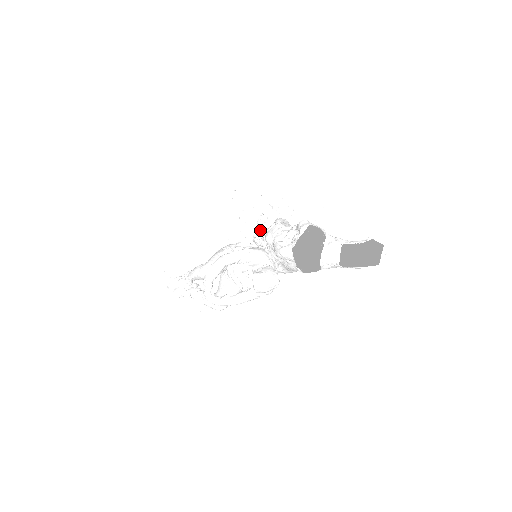
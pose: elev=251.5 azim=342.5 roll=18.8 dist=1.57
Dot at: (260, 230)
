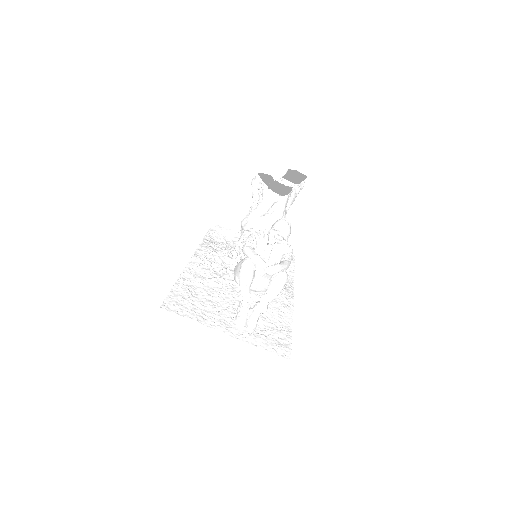
Dot at: occluded
